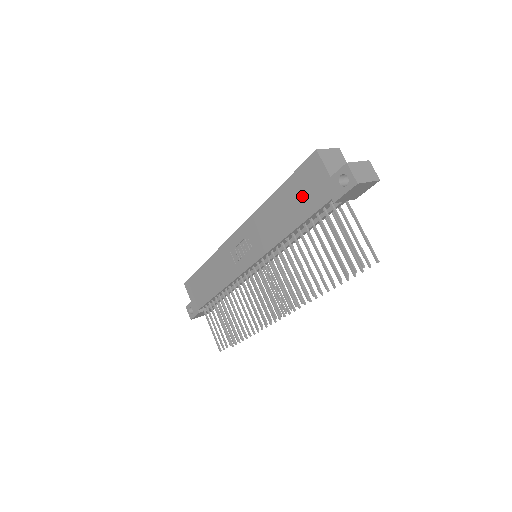
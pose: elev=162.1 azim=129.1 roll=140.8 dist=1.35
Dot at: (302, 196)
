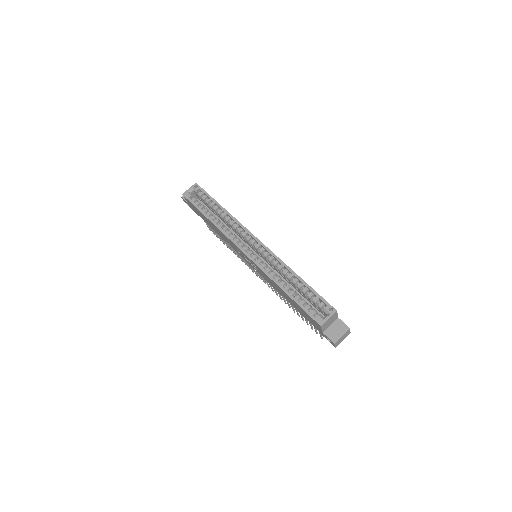
Dot at: (302, 313)
